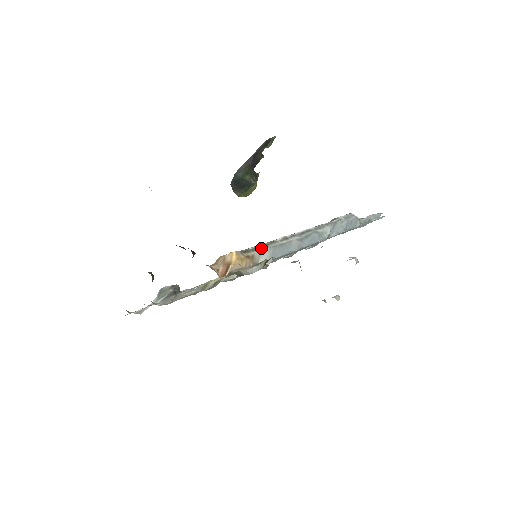
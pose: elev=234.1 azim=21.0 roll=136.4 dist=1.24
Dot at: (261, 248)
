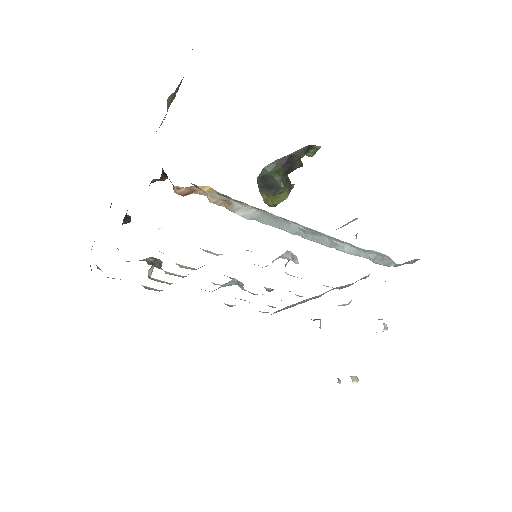
Dot at: (246, 205)
